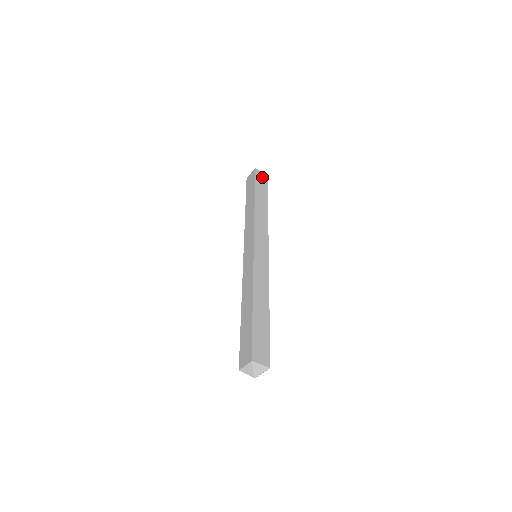
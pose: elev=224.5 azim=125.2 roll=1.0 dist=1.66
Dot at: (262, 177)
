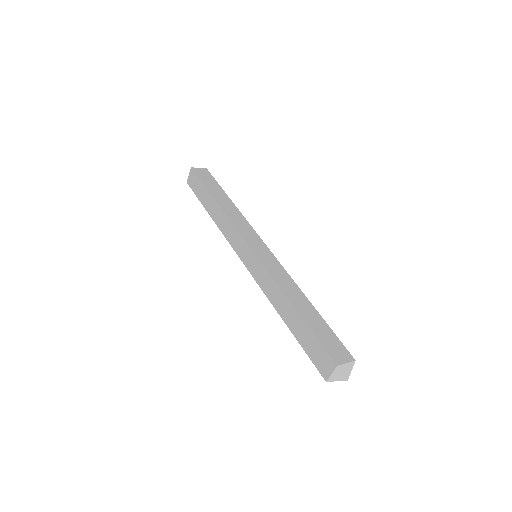
Dot at: (203, 173)
